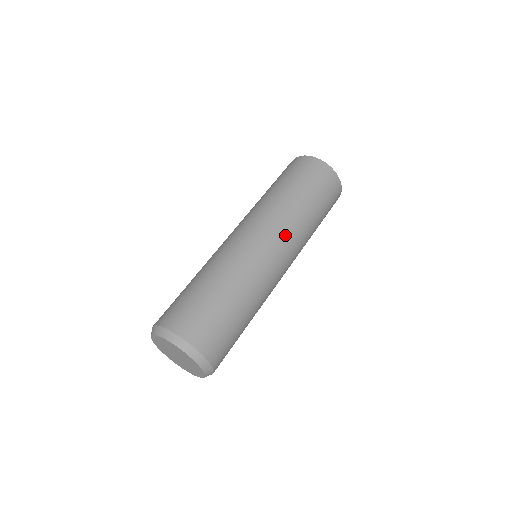
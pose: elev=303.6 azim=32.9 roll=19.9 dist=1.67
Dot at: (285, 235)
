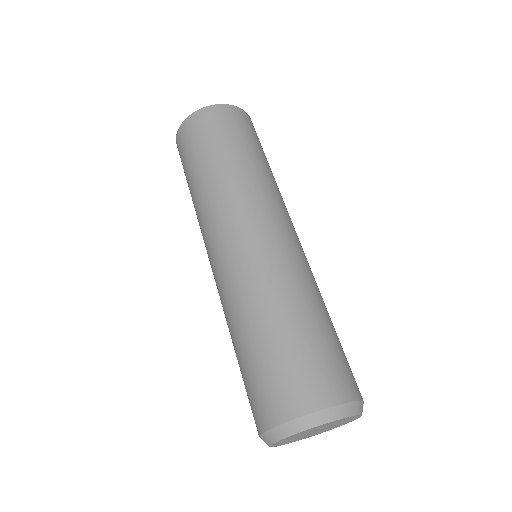
Dot at: (278, 207)
